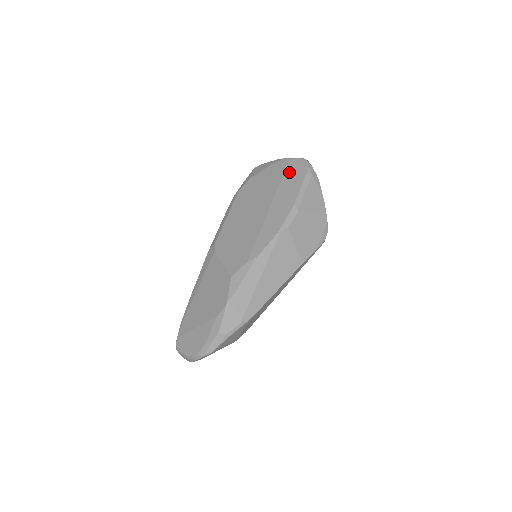
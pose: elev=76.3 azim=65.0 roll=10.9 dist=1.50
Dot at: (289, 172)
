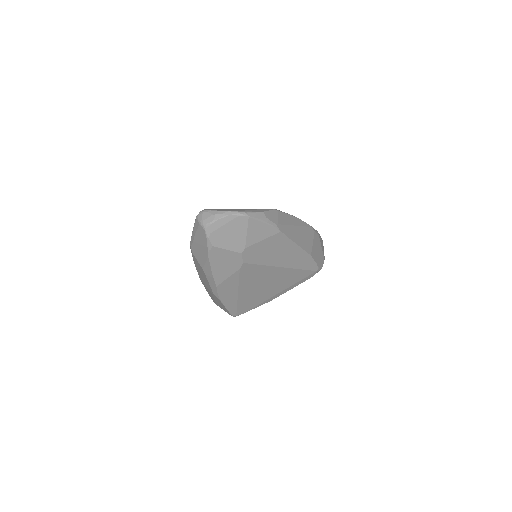
Dot at: occluded
